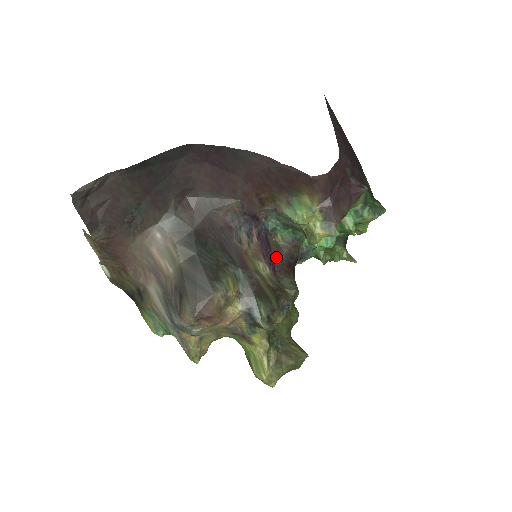
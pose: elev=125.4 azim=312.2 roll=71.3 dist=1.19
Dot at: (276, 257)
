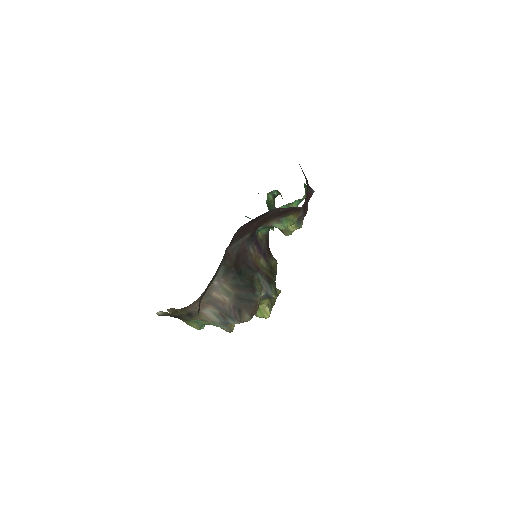
Dot at: (264, 249)
